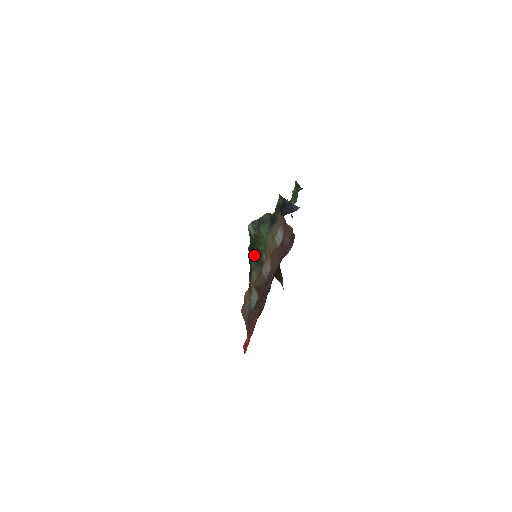
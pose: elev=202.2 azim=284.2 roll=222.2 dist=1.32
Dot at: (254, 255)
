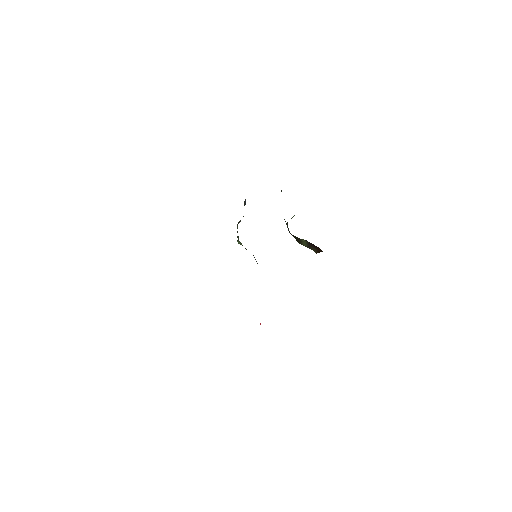
Dot at: (254, 257)
